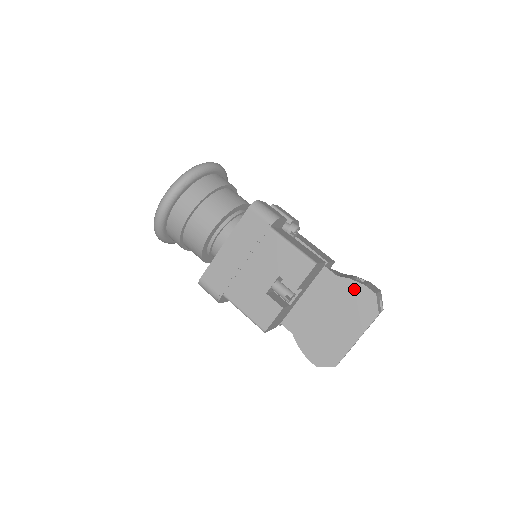
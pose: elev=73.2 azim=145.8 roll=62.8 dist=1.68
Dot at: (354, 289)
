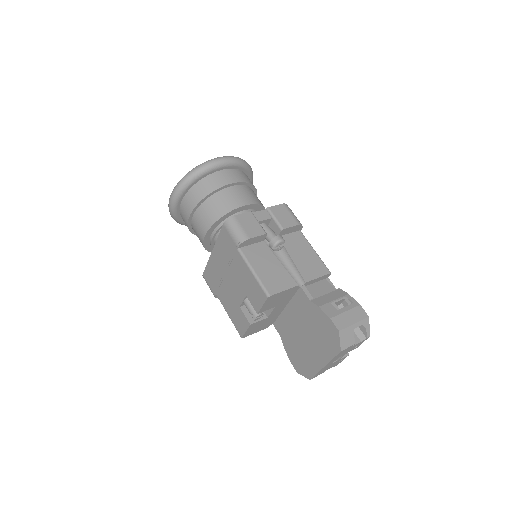
Dot at: (322, 318)
